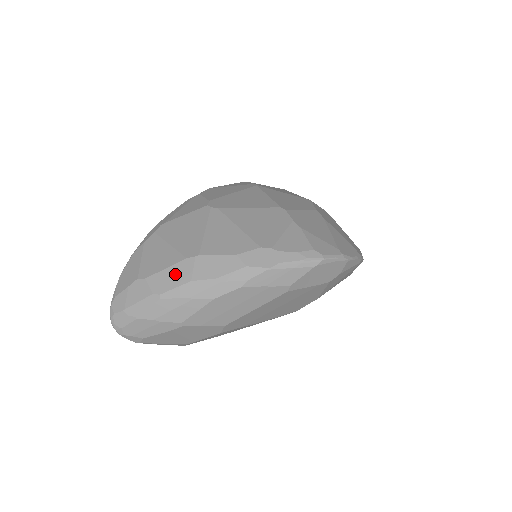
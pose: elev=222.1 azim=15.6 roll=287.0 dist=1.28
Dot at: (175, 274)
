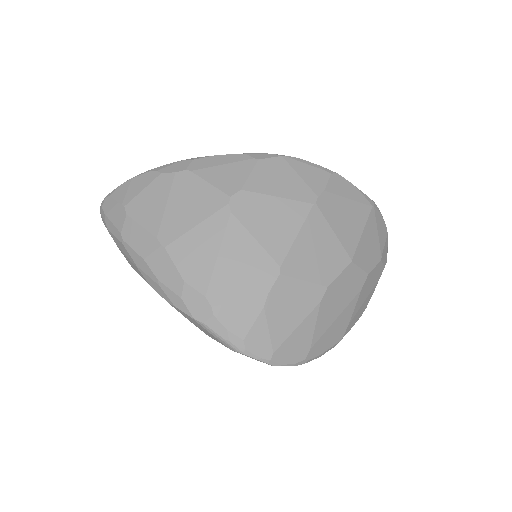
Dot at: (141, 239)
